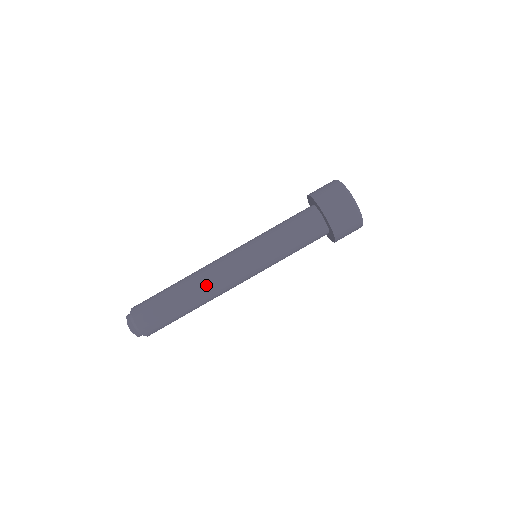
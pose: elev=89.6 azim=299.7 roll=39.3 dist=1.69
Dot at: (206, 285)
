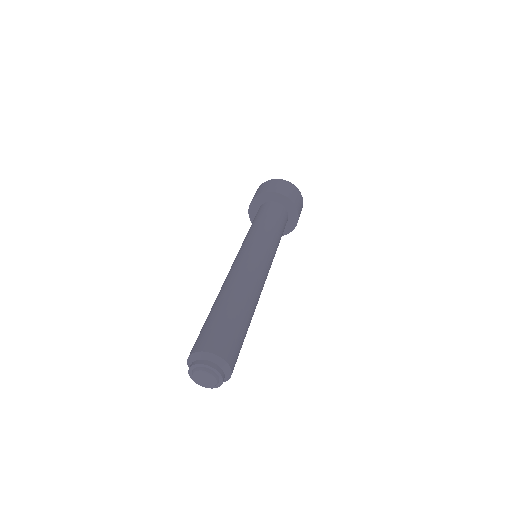
Dot at: (244, 281)
